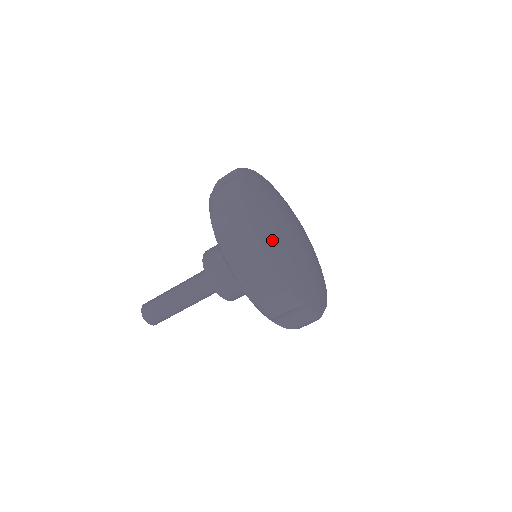
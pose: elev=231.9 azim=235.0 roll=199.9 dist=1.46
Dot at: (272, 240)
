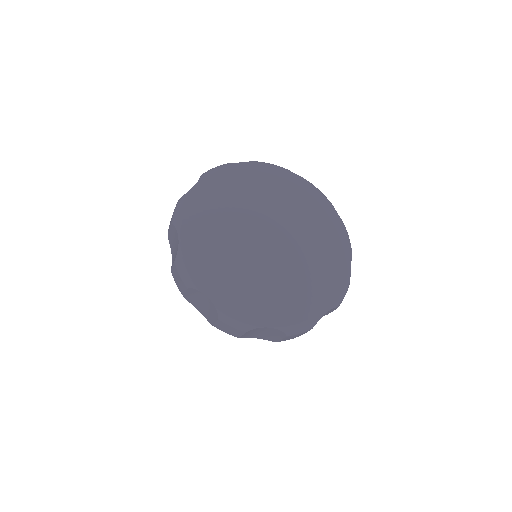
Dot at: (212, 261)
